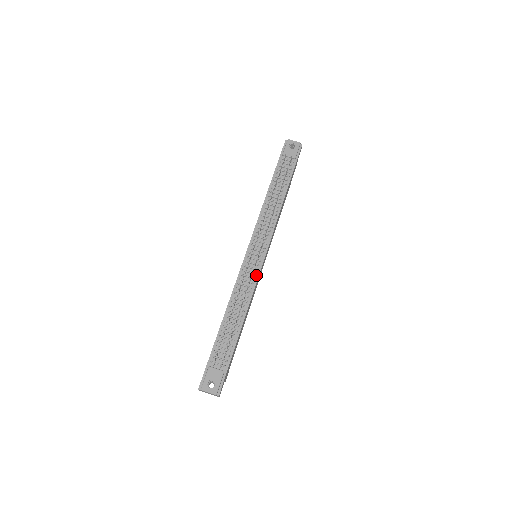
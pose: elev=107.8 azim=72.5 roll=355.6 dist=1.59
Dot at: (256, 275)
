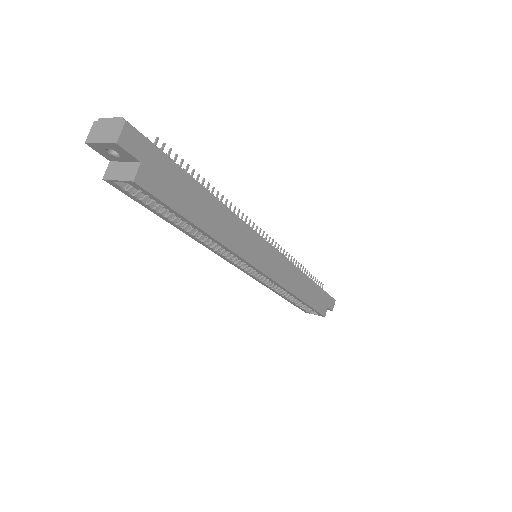
Dot at: (253, 232)
